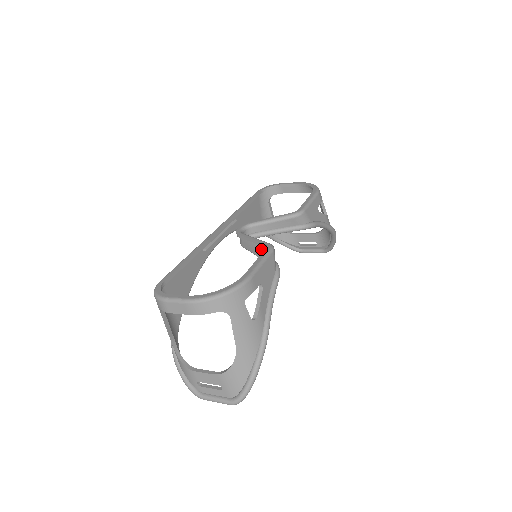
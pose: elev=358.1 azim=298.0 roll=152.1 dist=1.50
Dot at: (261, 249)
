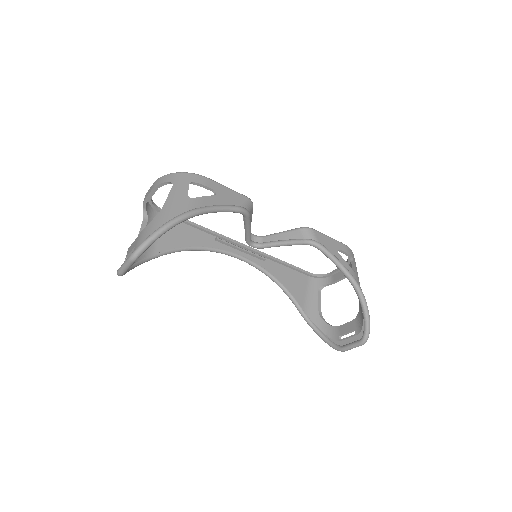
Dot at: occluded
